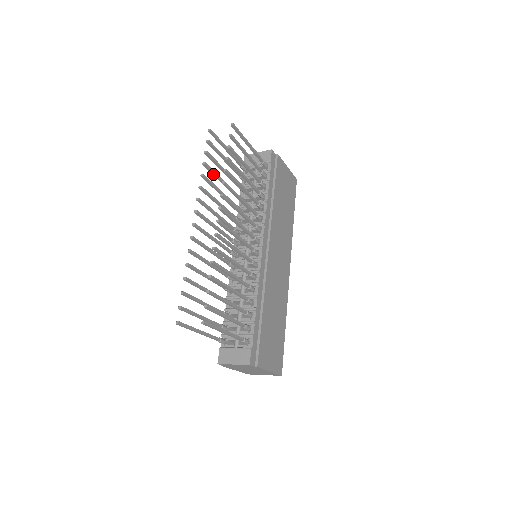
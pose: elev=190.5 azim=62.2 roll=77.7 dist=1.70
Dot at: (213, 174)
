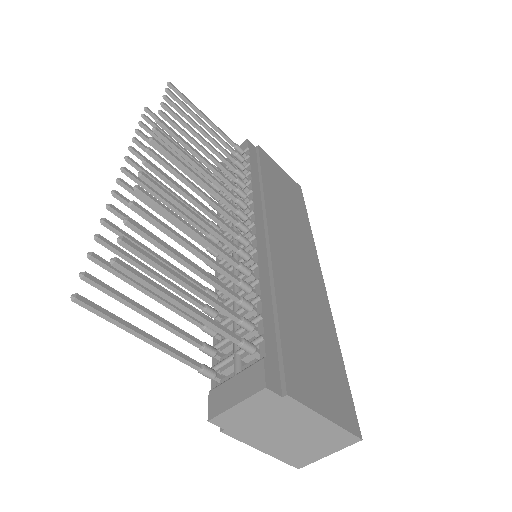
Dot at: (158, 150)
